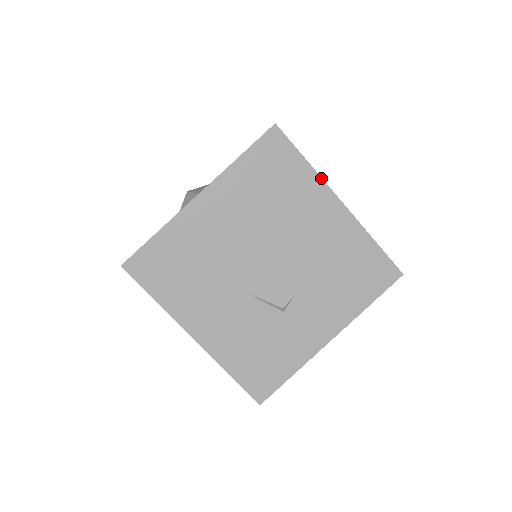
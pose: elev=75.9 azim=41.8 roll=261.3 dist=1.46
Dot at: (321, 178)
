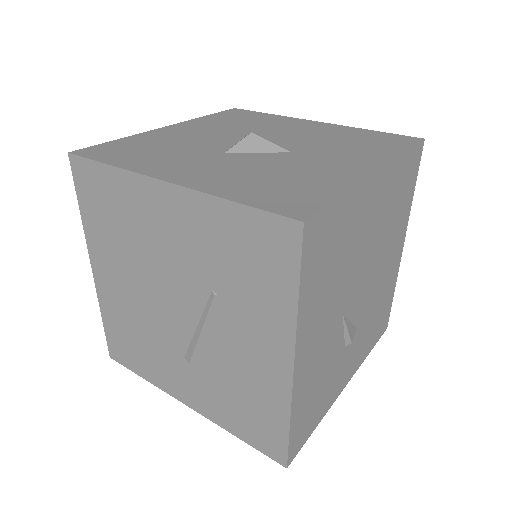
Dot at: occluded
